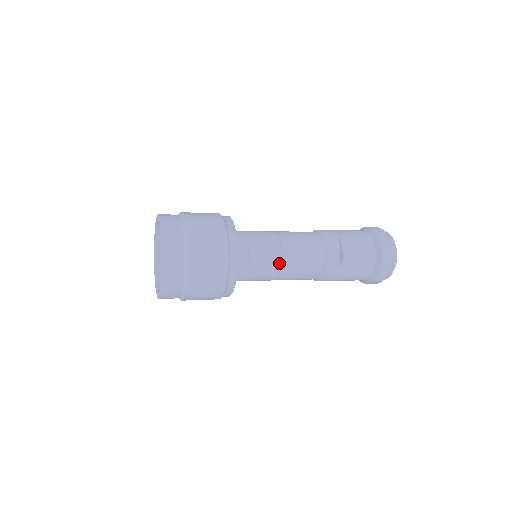
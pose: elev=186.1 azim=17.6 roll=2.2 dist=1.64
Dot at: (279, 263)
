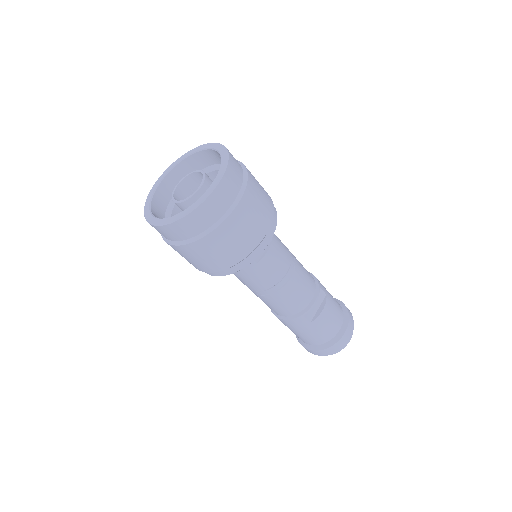
Dot at: (278, 280)
